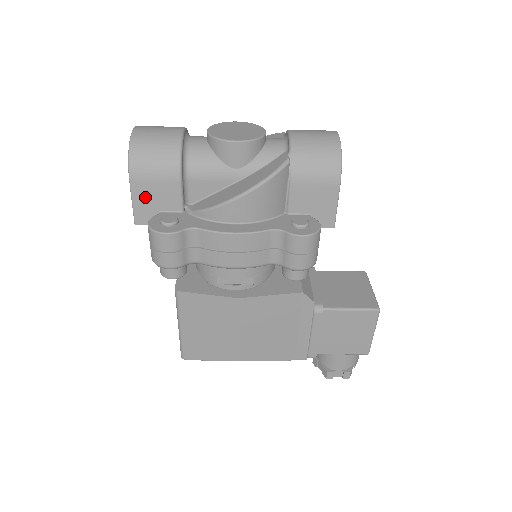
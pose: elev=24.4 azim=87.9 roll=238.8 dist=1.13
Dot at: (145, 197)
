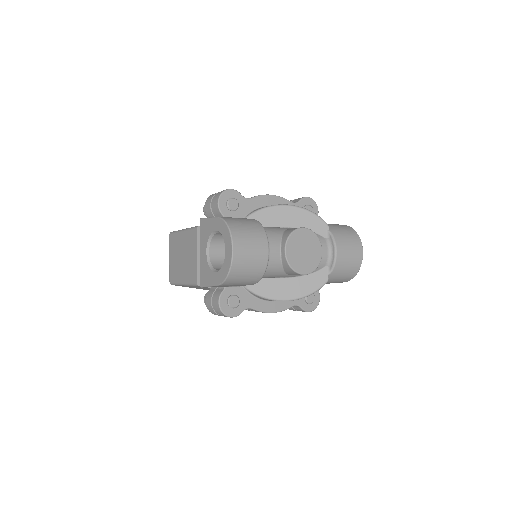
Dot at: (221, 286)
